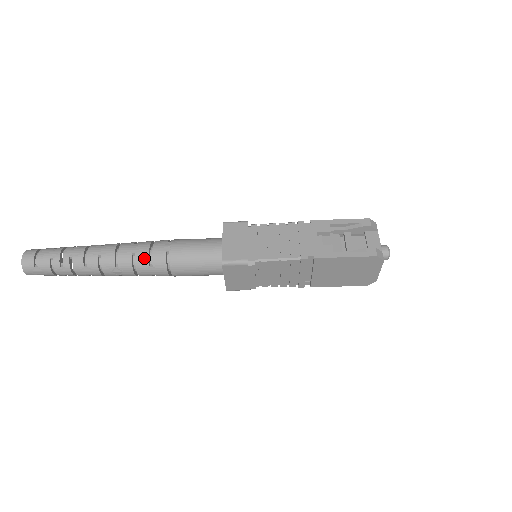
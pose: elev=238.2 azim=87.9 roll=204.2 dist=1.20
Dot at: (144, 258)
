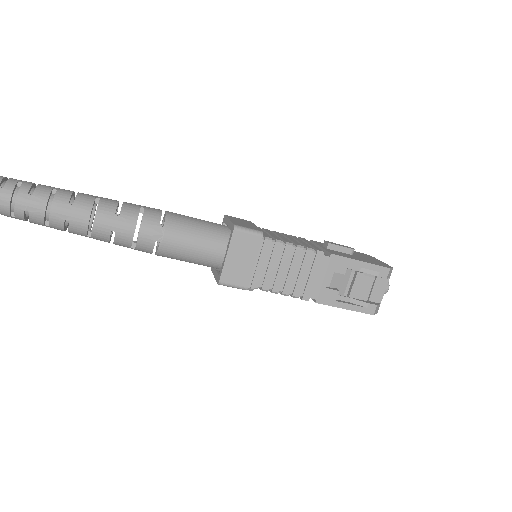
Dot at: (126, 240)
